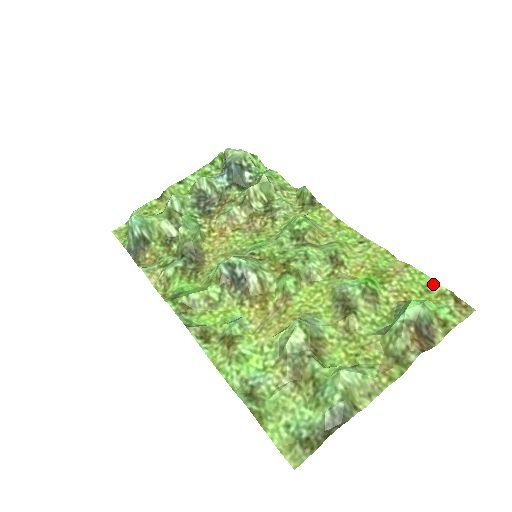
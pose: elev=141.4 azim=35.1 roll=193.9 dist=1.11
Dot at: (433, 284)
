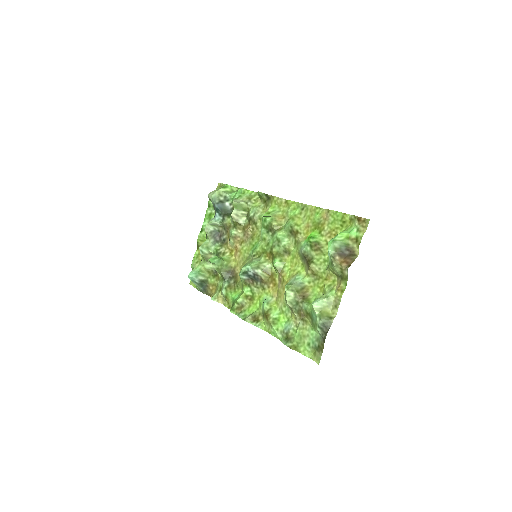
Dot at: (344, 216)
